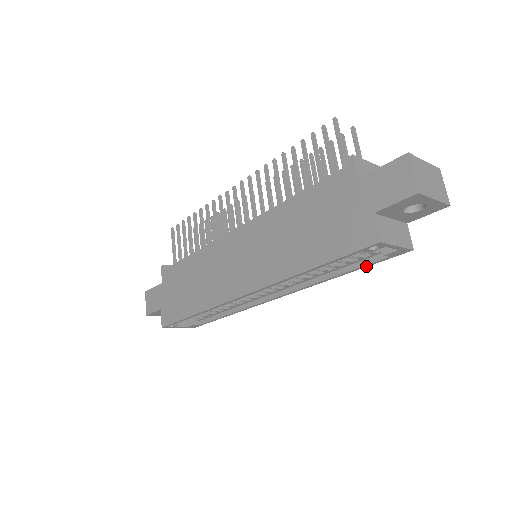
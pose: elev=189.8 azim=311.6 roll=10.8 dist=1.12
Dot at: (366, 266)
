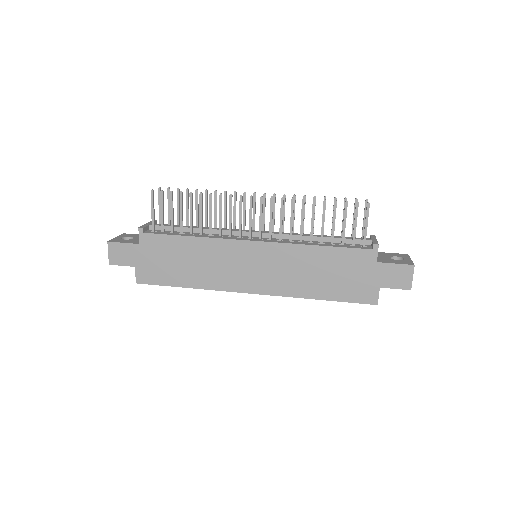
Dot at: occluded
